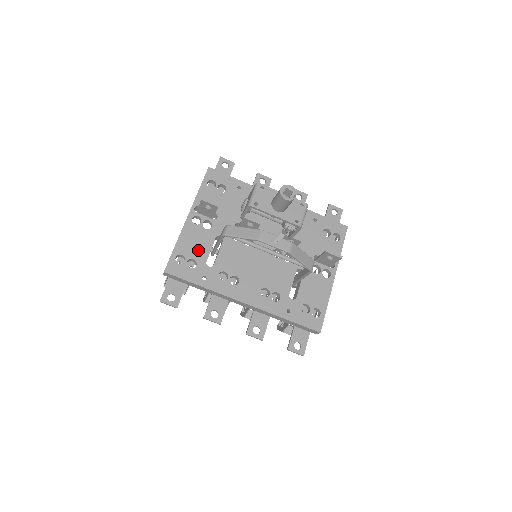
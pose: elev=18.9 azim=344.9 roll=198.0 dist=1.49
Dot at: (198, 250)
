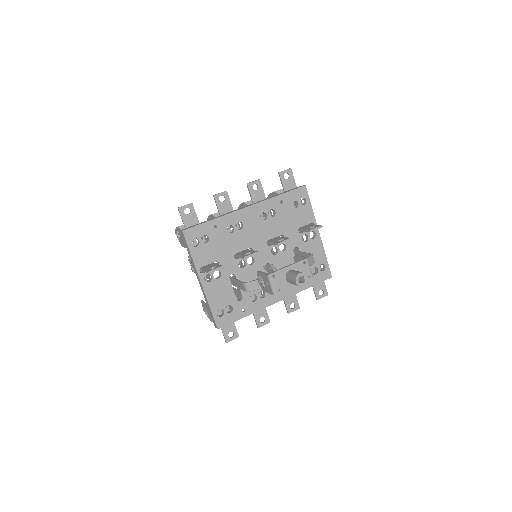
Dot at: (226, 297)
